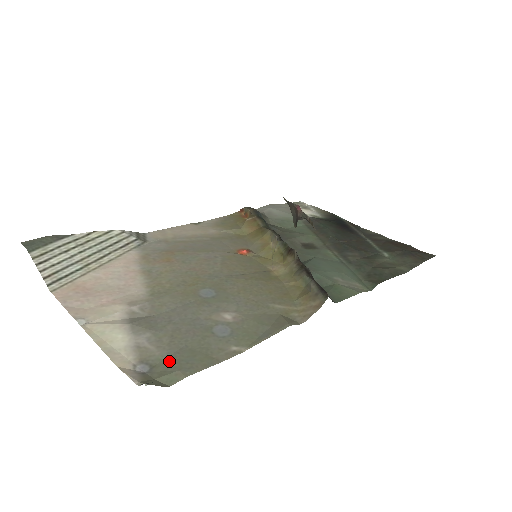
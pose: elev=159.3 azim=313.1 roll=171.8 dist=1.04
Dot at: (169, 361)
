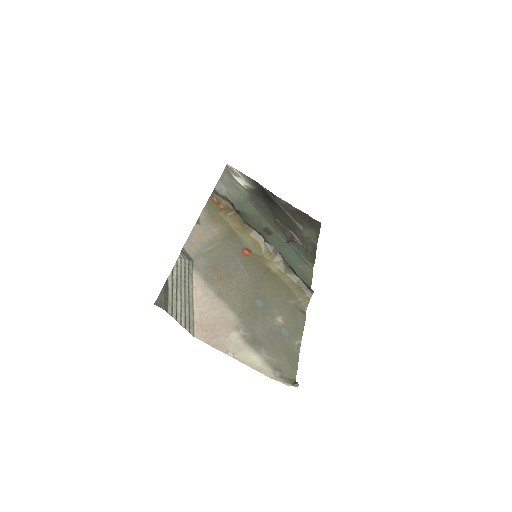
Dot at: (284, 364)
